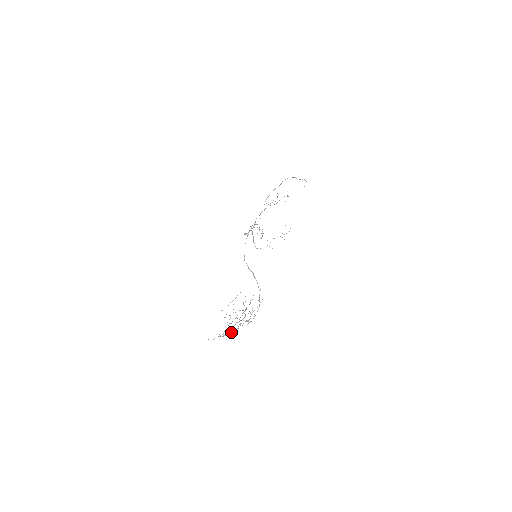
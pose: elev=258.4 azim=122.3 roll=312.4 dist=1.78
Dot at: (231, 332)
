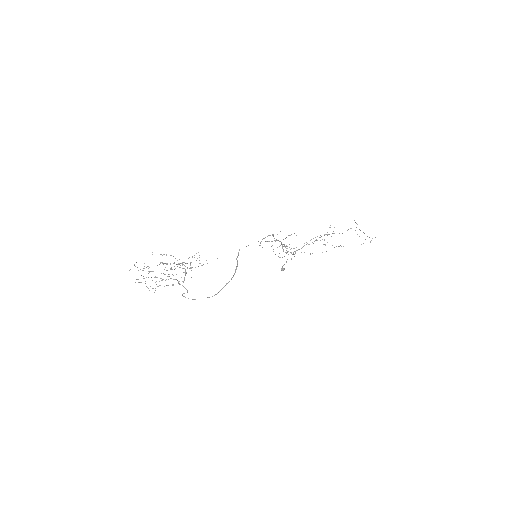
Dot at: (156, 281)
